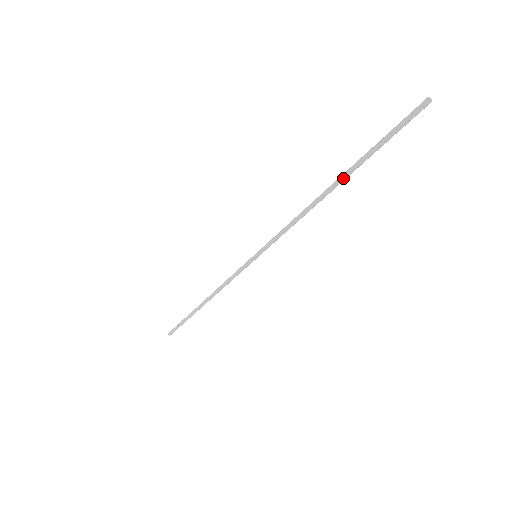
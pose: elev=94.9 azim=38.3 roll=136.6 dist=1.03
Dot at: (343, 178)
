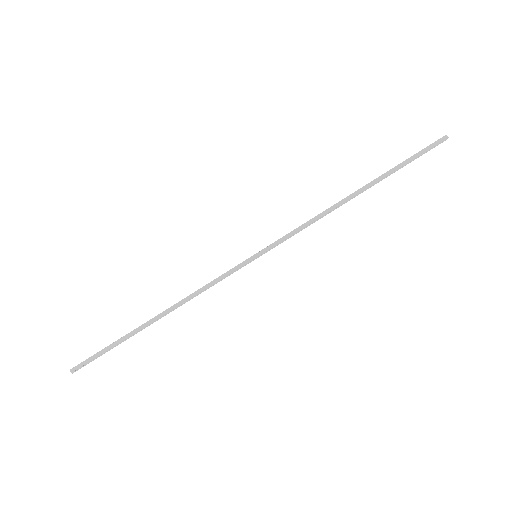
Dot at: (371, 184)
